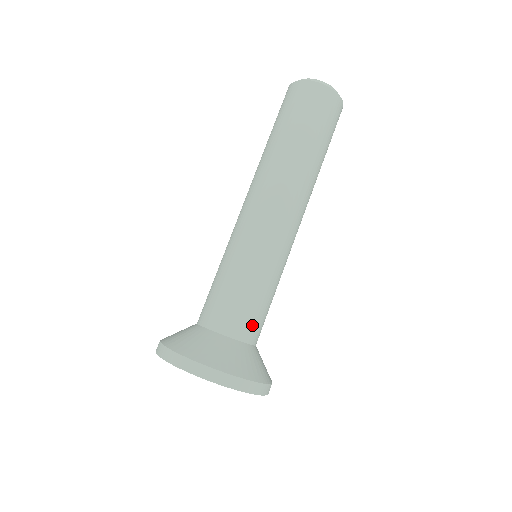
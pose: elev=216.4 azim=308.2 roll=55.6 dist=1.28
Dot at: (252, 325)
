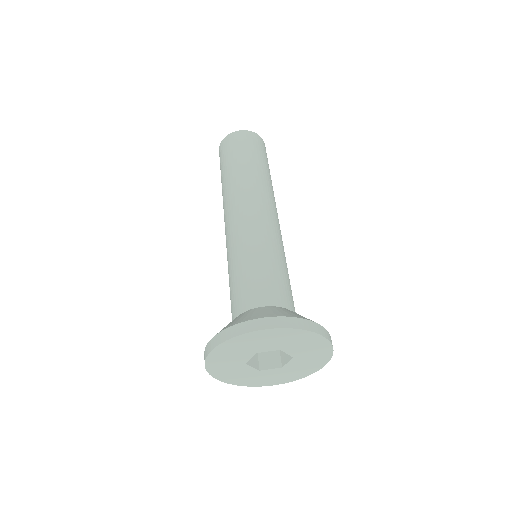
Dot at: (265, 290)
